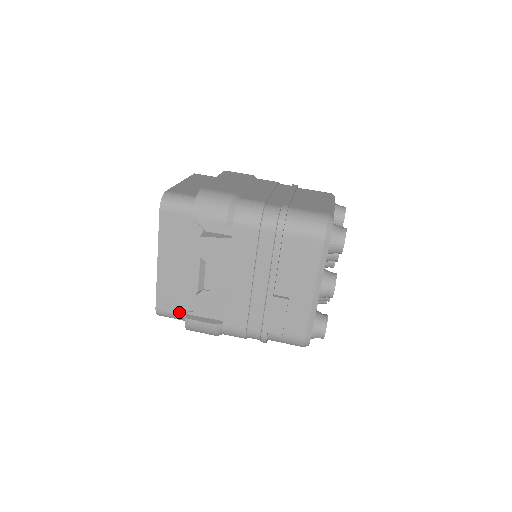
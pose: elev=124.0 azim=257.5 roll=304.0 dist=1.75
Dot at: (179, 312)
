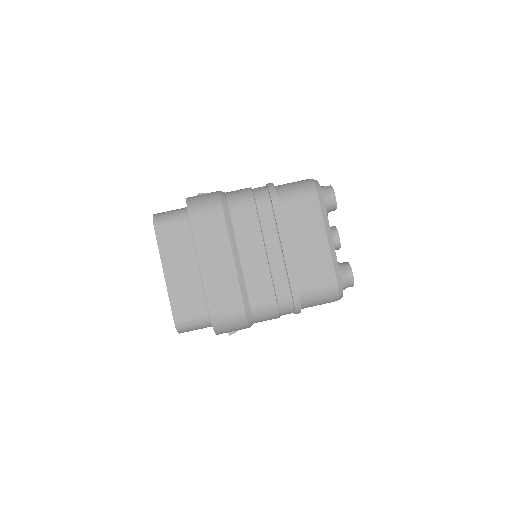
Dot at: occluded
